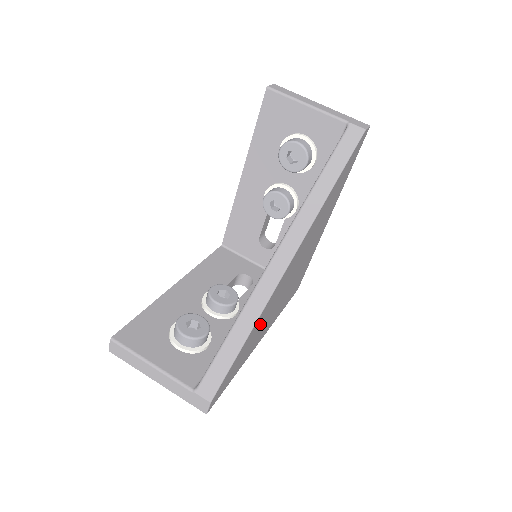
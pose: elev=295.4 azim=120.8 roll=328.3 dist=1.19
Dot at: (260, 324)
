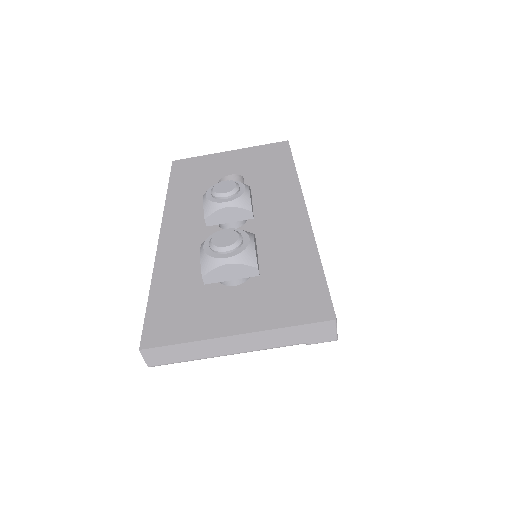
Dot at: occluded
